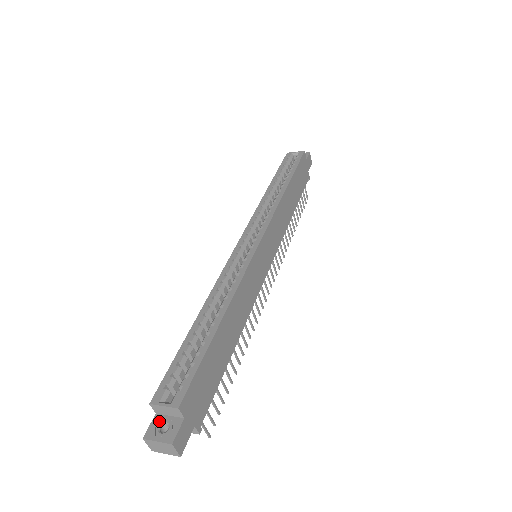
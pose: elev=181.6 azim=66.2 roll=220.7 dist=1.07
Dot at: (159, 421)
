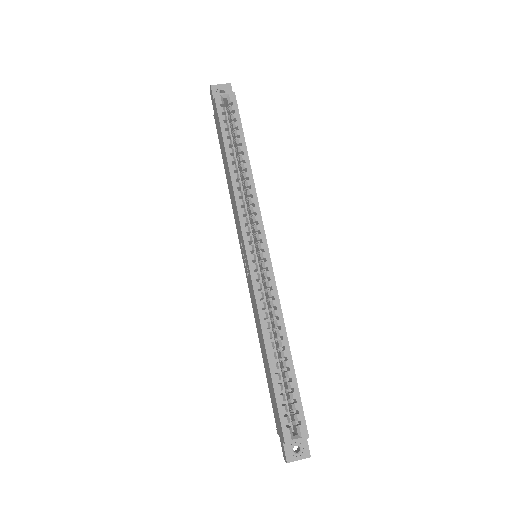
Dot at: (290, 446)
